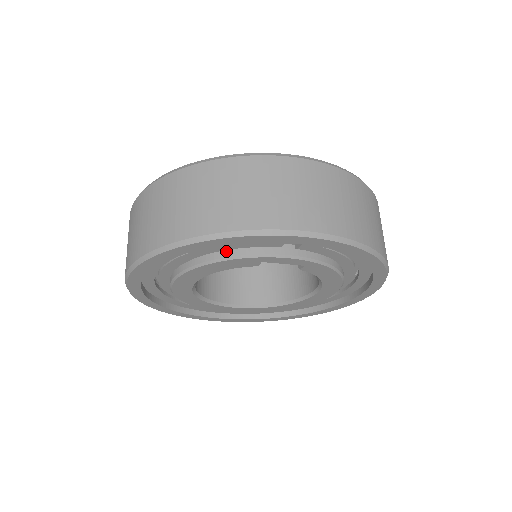
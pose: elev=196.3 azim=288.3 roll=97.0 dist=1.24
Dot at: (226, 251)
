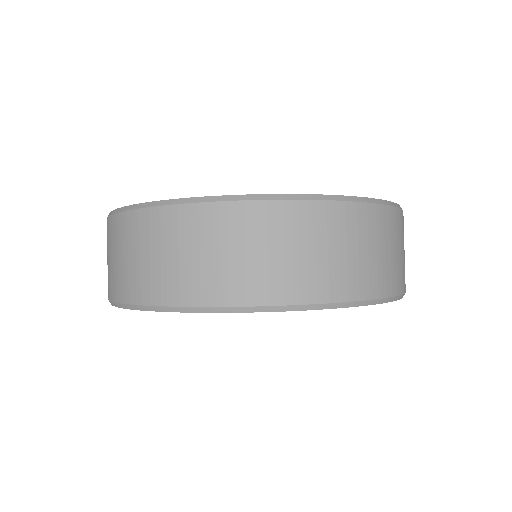
Dot at: occluded
